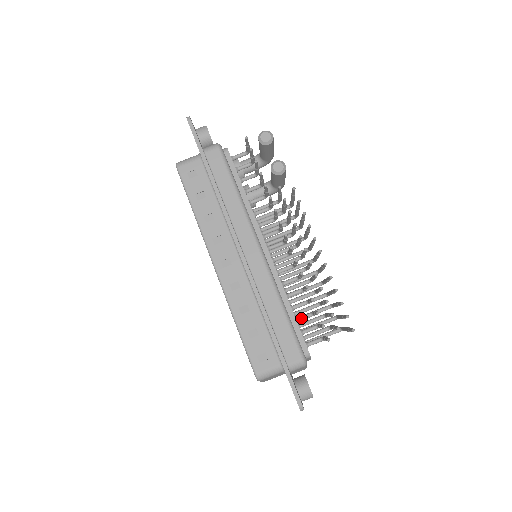
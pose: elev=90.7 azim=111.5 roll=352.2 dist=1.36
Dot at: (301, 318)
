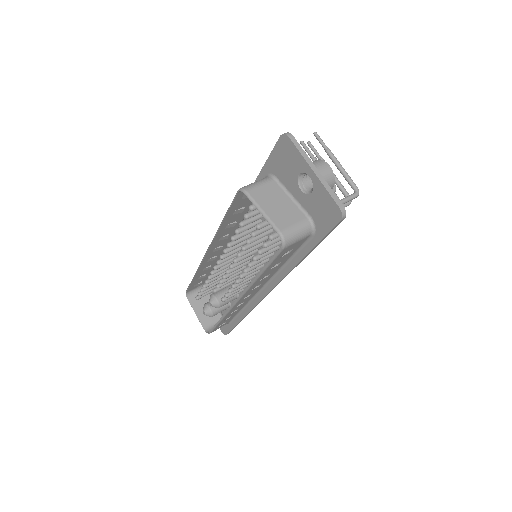
Dot at: occluded
